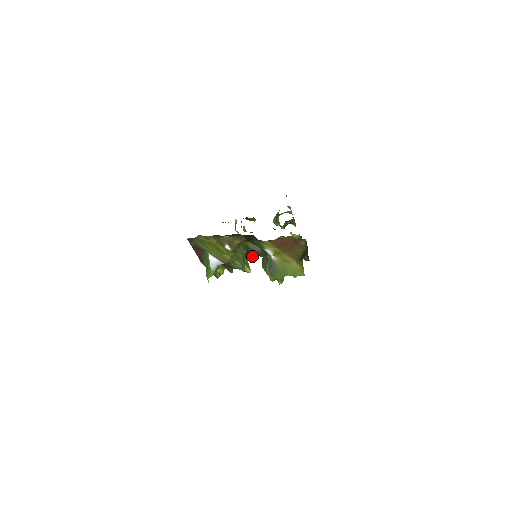
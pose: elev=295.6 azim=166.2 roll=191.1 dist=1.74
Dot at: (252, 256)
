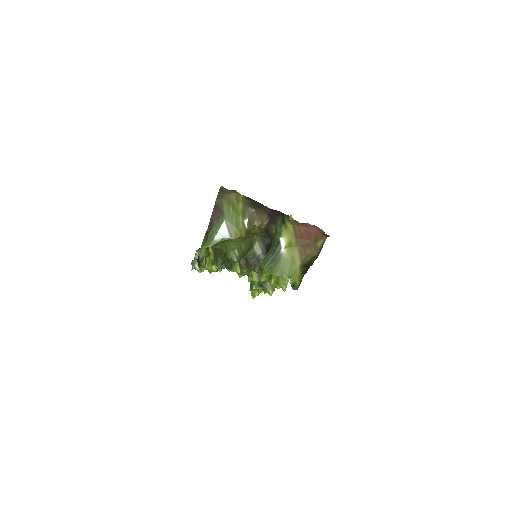
Dot at: (242, 267)
